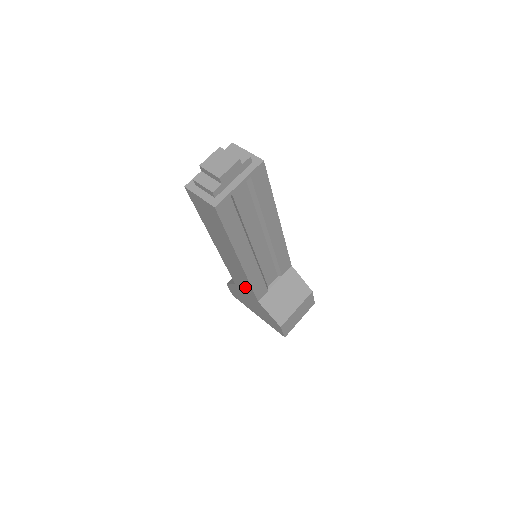
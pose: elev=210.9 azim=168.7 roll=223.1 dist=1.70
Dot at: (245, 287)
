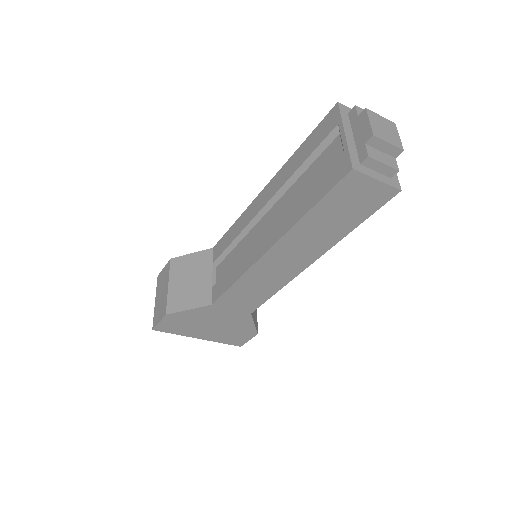
Dot at: (246, 301)
